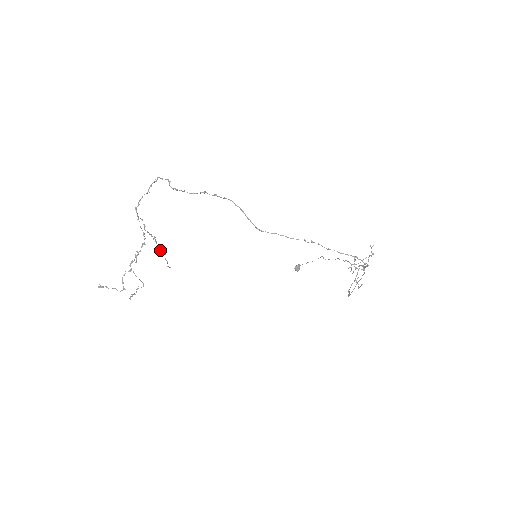
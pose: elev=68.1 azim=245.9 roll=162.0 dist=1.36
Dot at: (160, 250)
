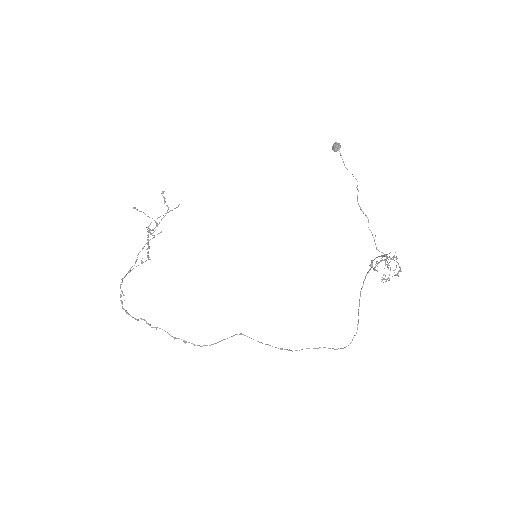
Dot at: occluded
